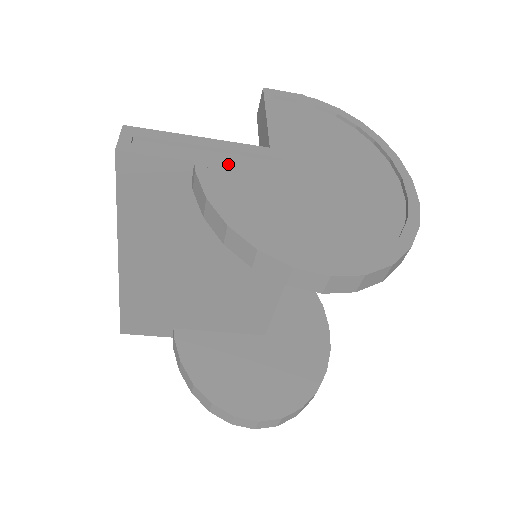
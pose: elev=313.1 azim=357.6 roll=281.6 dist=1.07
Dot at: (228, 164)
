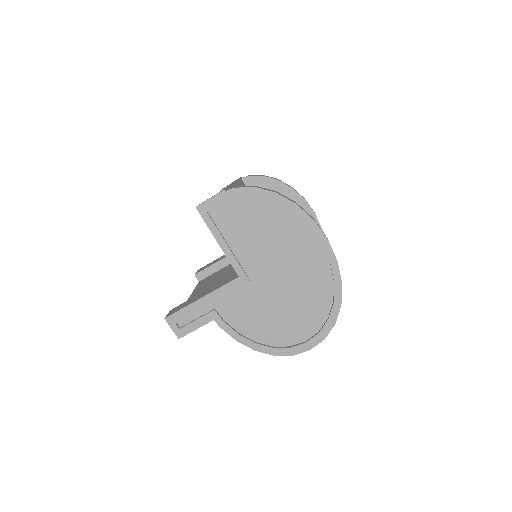
Dot at: (227, 305)
